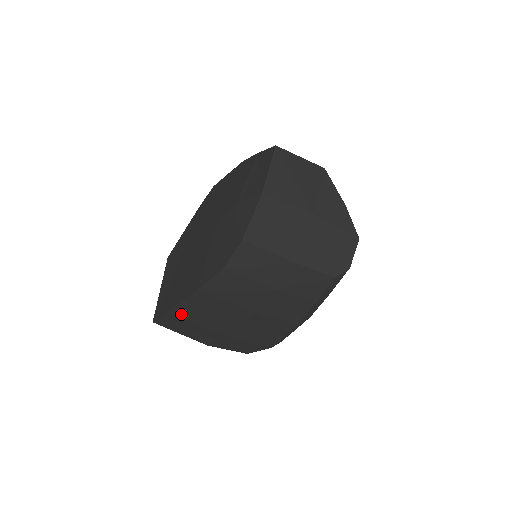
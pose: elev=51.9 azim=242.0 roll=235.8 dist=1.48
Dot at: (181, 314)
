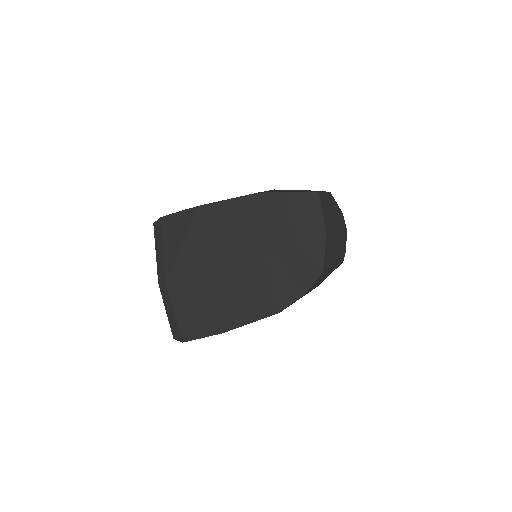
Dot at: occluded
